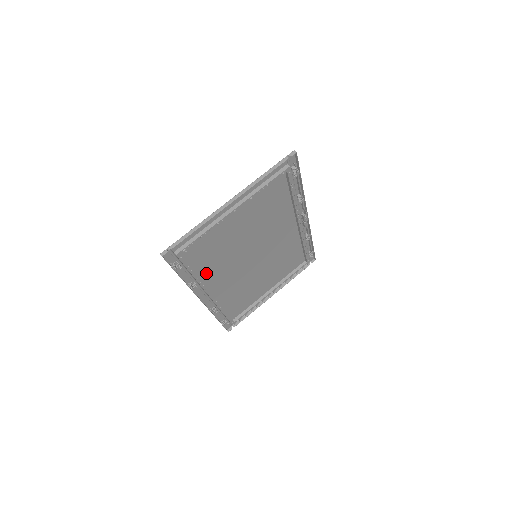
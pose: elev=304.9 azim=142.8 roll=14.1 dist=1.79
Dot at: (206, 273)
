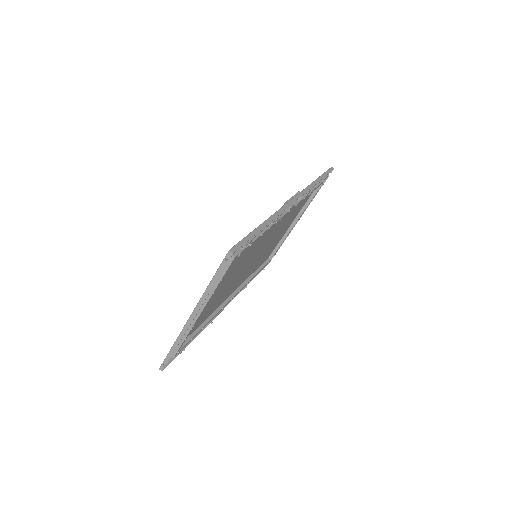
Dot at: (213, 309)
